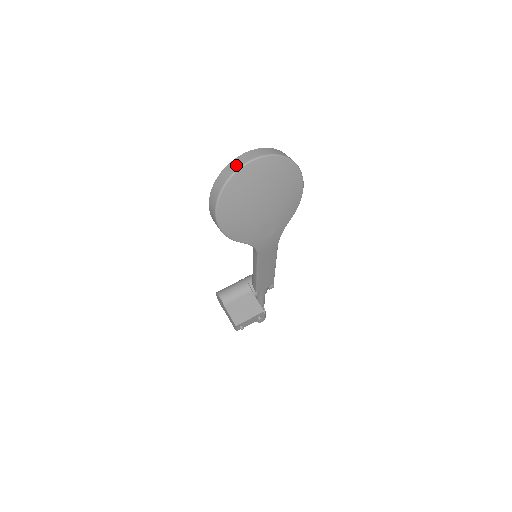
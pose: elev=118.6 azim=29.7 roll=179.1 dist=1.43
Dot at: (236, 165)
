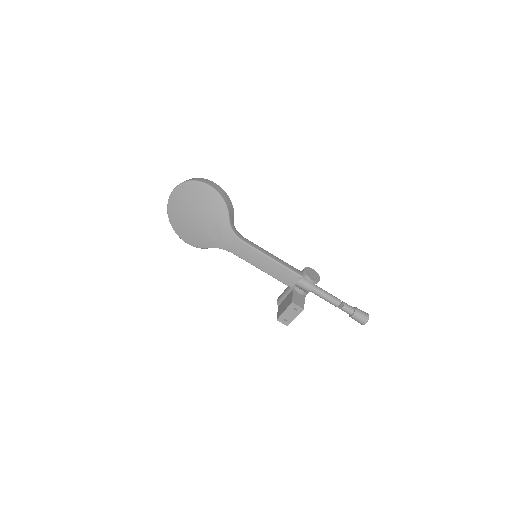
Dot at: occluded
